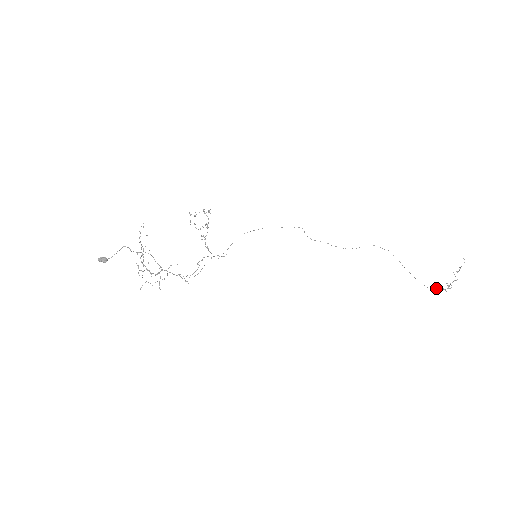
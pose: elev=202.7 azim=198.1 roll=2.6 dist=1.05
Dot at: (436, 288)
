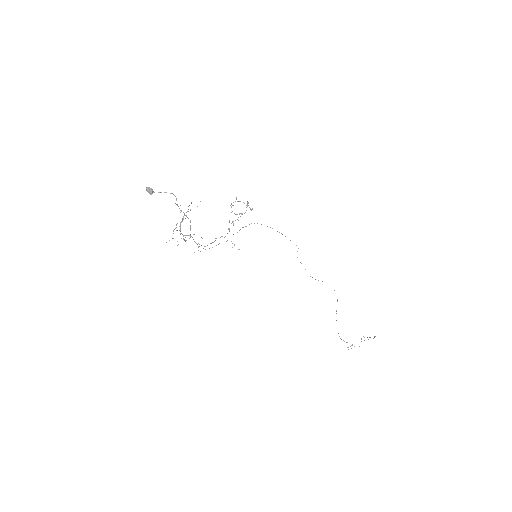
Dot at: occluded
